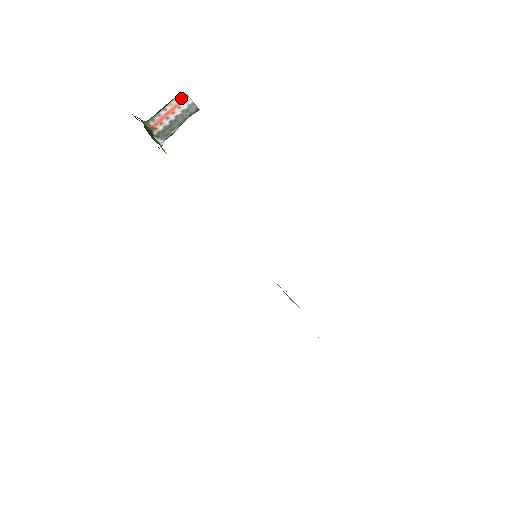
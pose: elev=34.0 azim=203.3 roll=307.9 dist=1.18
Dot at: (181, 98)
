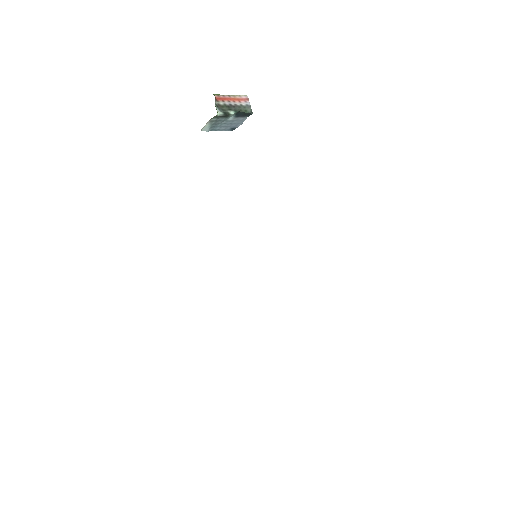
Dot at: (243, 98)
